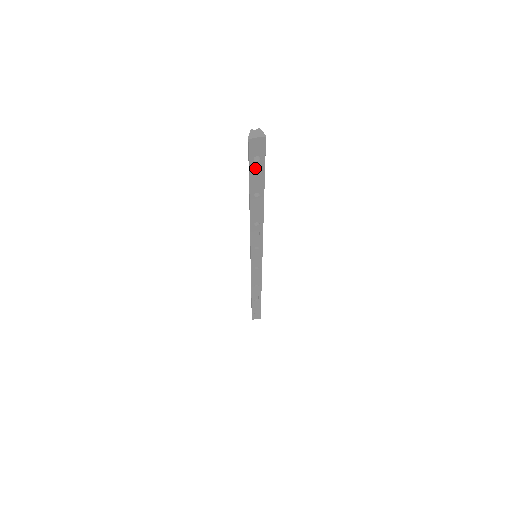
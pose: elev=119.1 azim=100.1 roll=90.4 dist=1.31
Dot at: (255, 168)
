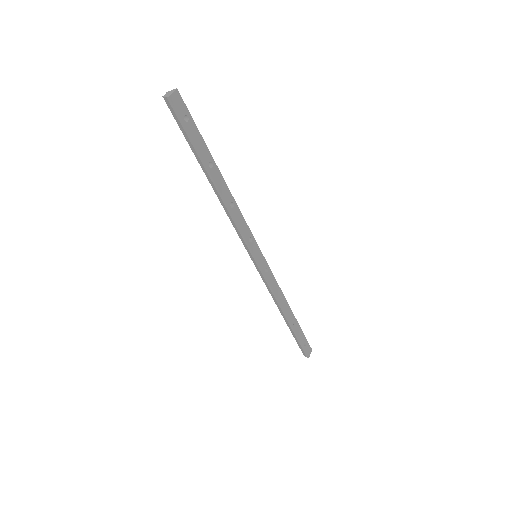
Dot at: (191, 131)
